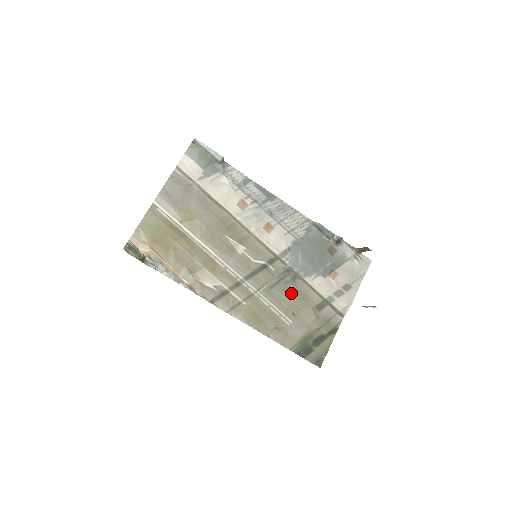
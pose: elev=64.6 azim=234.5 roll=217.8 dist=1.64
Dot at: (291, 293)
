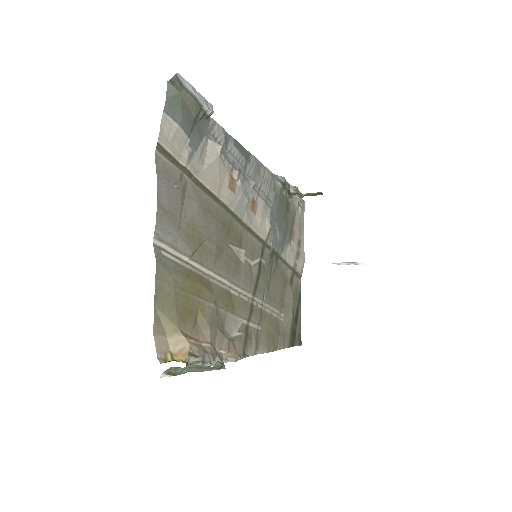
Dot at: (279, 282)
